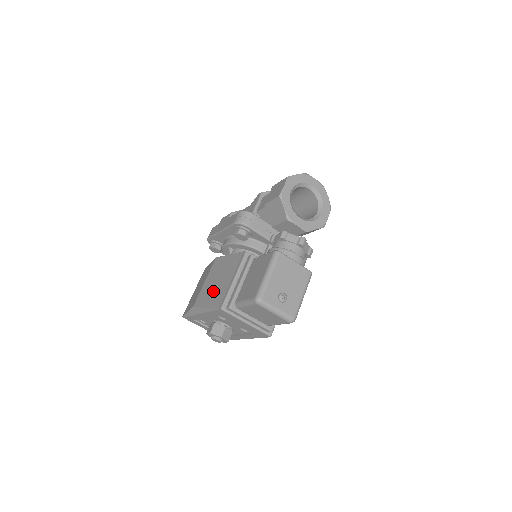
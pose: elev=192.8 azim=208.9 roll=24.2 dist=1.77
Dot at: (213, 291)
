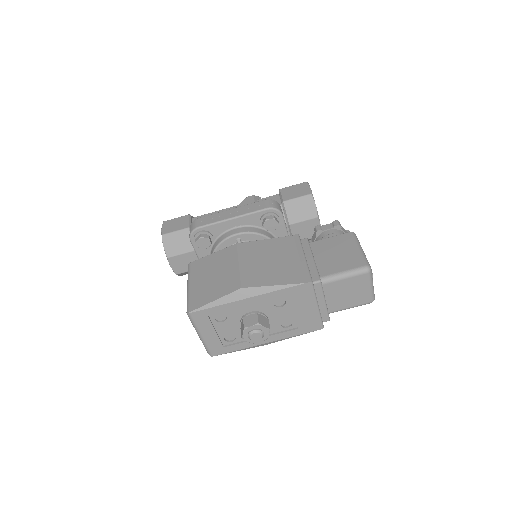
Dot at: (273, 270)
